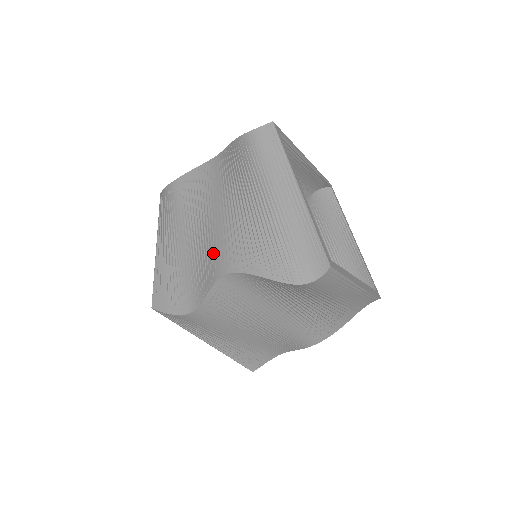
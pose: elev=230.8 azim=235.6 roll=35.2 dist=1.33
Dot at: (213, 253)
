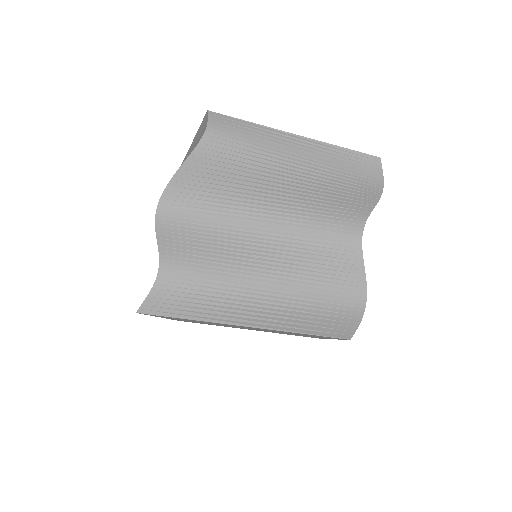
Dot at: occluded
